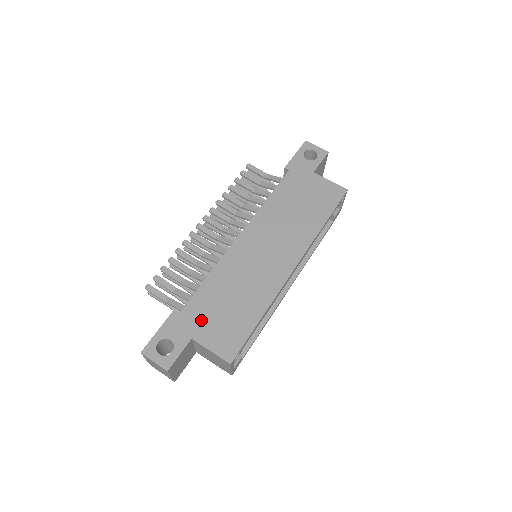
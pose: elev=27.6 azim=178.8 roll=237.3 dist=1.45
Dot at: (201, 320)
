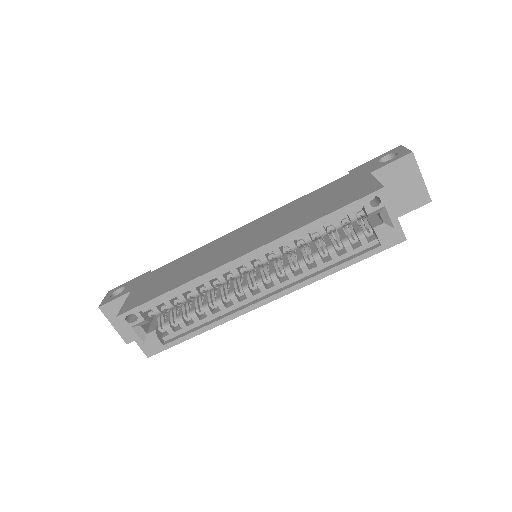
Dot at: (149, 280)
